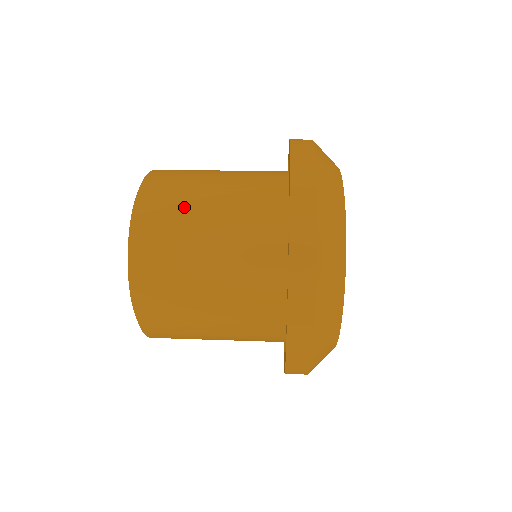
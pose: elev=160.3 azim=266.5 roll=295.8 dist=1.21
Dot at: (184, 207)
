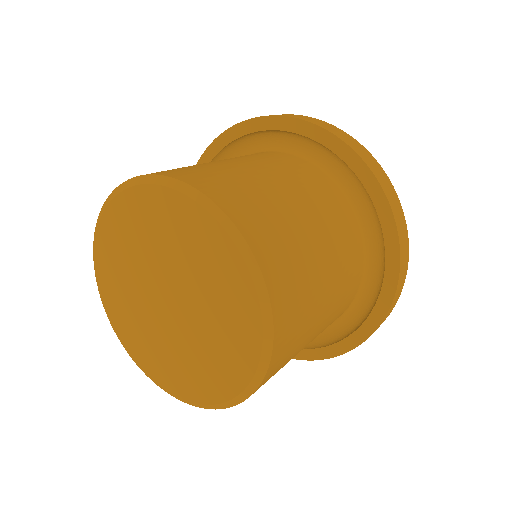
Dot at: (283, 218)
